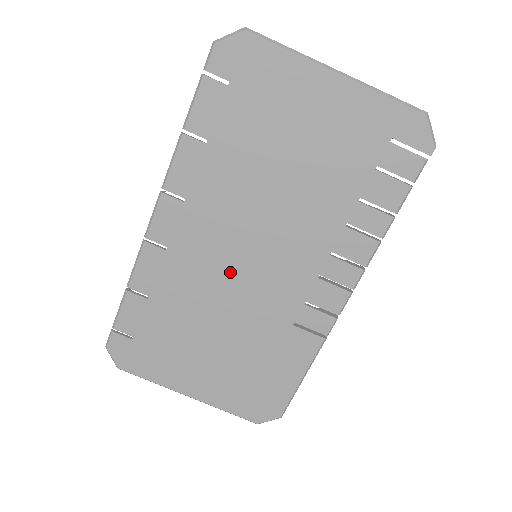
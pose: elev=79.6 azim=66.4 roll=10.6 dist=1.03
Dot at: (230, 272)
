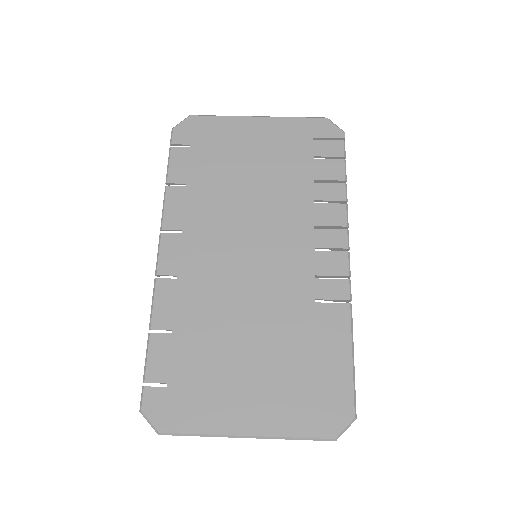
Dot at: (239, 276)
